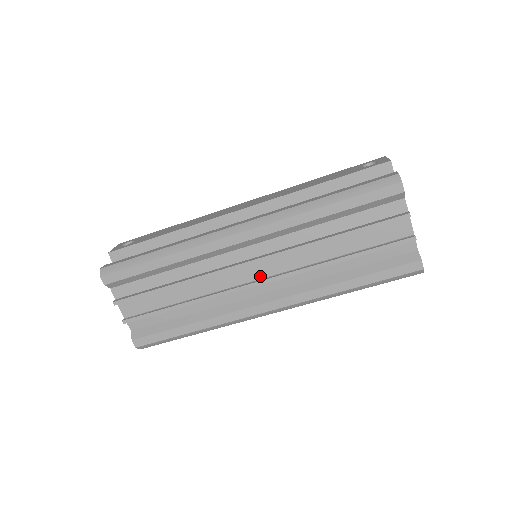
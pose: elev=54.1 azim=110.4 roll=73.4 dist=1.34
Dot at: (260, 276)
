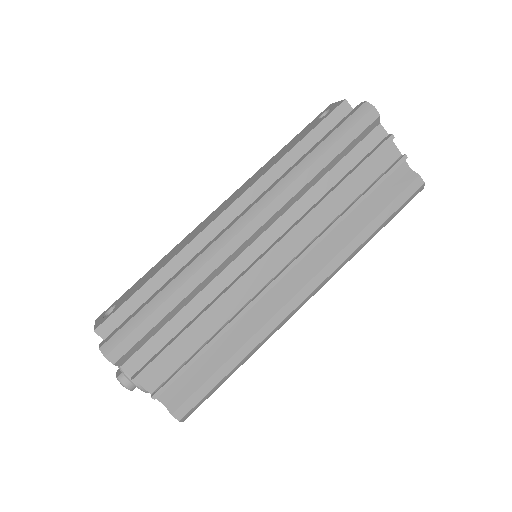
Dot at: (281, 266)
